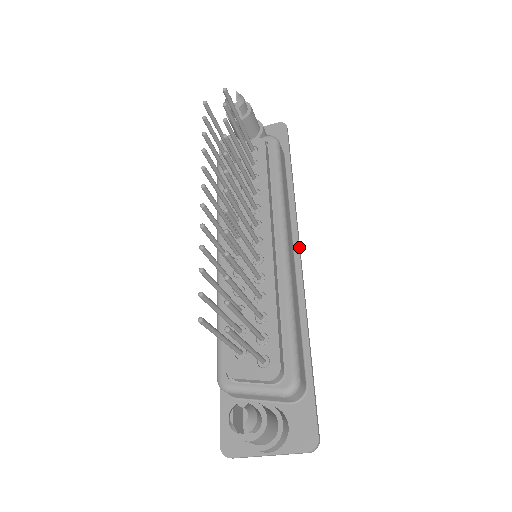
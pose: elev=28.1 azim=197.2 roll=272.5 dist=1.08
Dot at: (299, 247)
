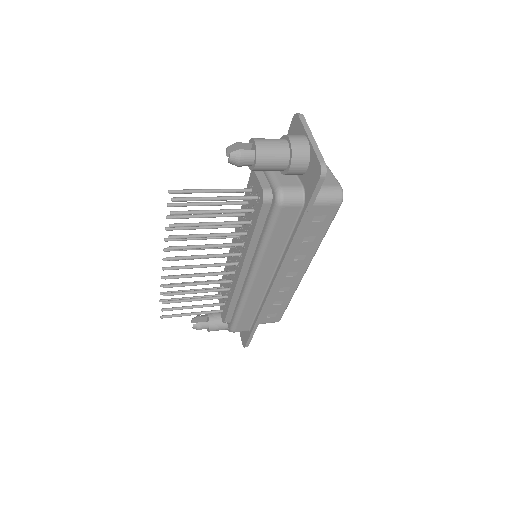
Dot at: (275, 280)
